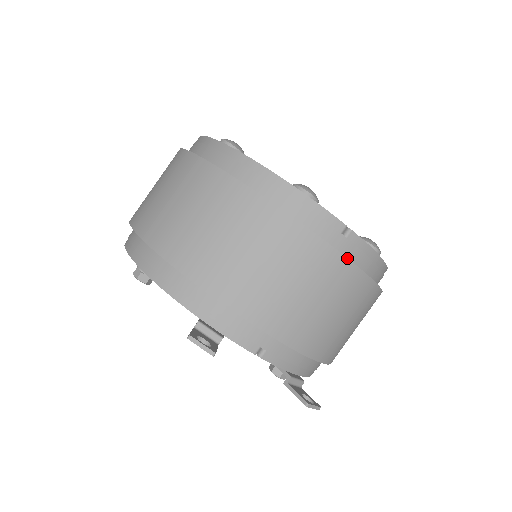
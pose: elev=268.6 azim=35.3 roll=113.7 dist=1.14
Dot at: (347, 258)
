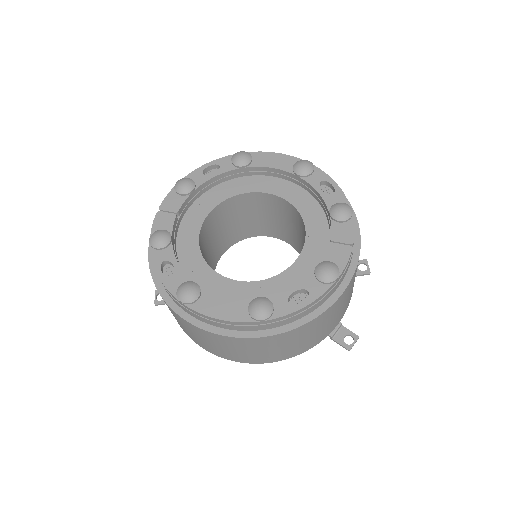
Dot at: occluded
